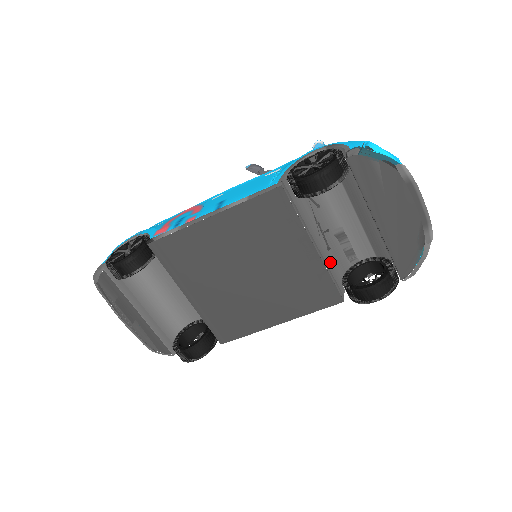
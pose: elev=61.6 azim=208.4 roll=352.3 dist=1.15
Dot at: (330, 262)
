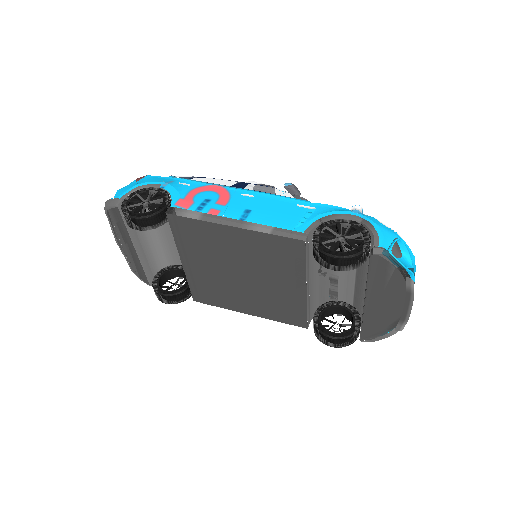
Dot at: (313, 296)
